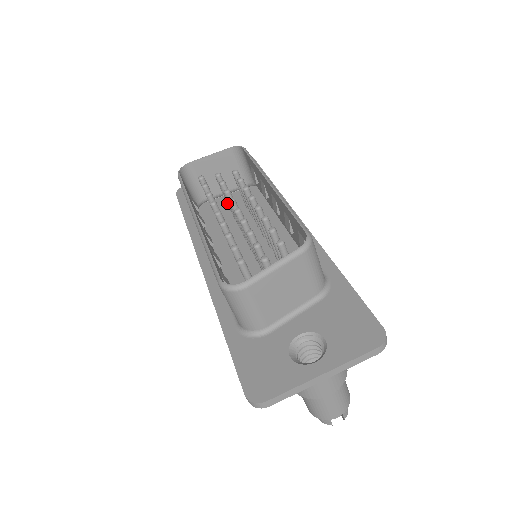
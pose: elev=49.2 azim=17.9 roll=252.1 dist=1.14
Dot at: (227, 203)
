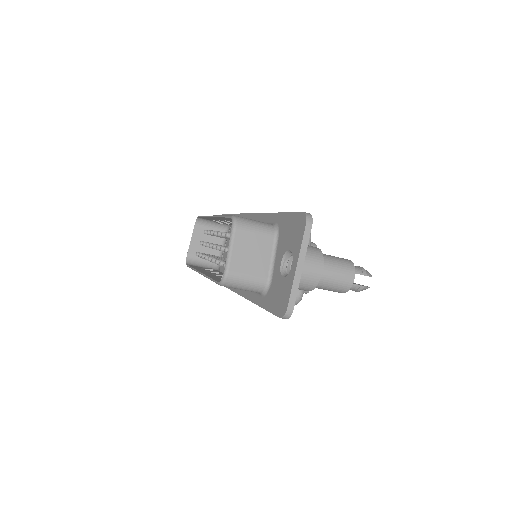
Dot at: occluded
